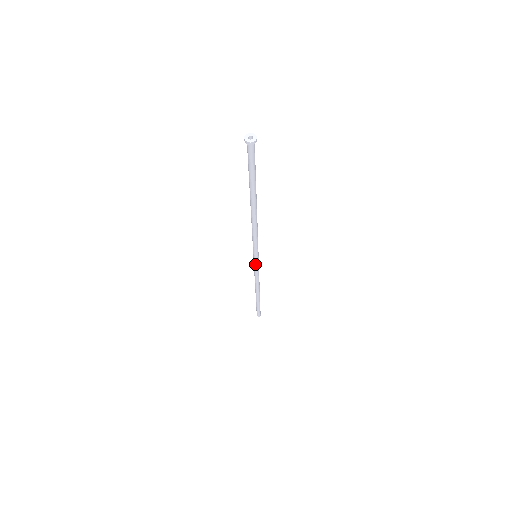
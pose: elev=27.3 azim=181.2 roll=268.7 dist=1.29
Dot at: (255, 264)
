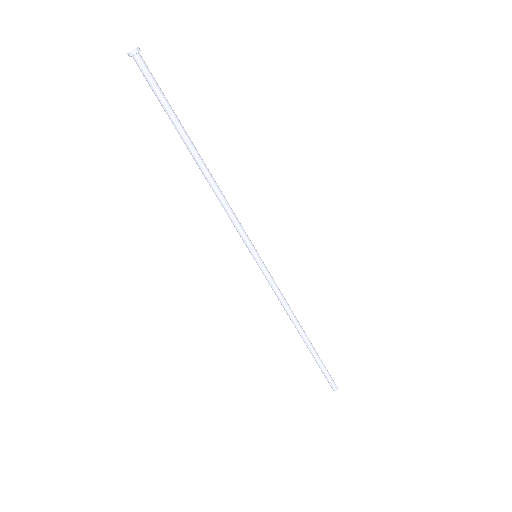
Dot at: (264, 270)
